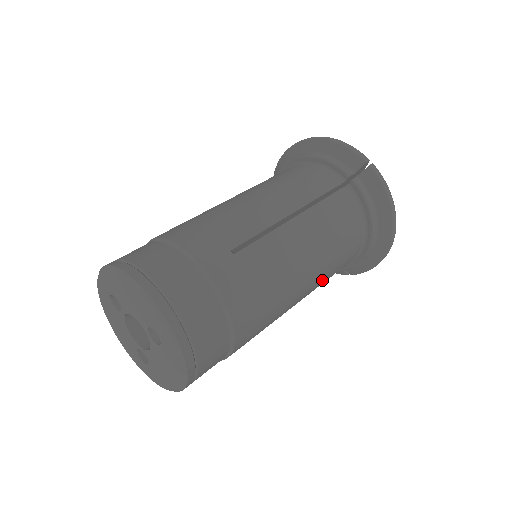
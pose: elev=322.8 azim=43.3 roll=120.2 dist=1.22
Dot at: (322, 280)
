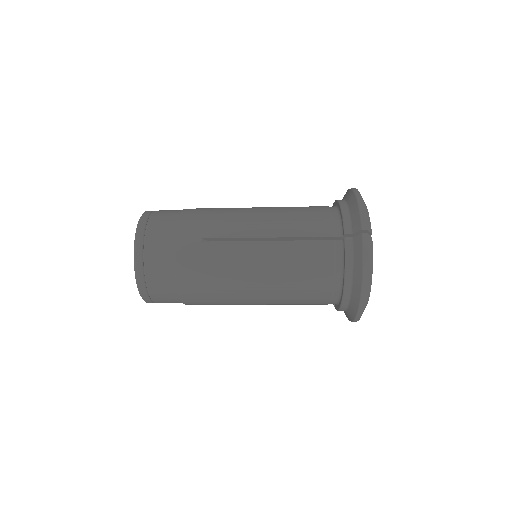
Dot at: (283, 299)
